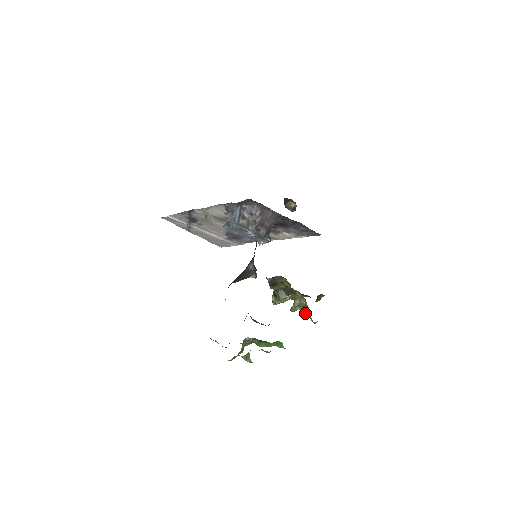
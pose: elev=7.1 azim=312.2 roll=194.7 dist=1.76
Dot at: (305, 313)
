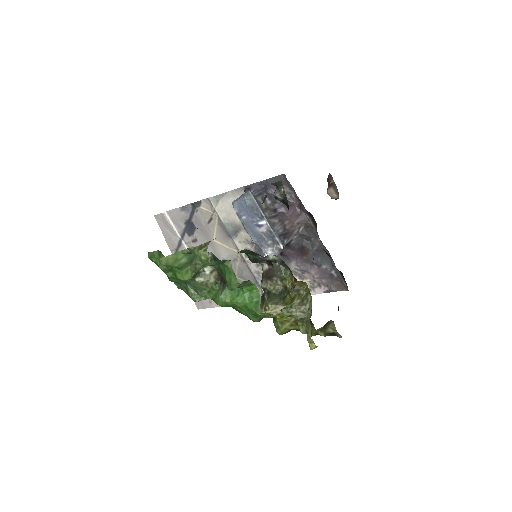
Dot at: (301, 326)
